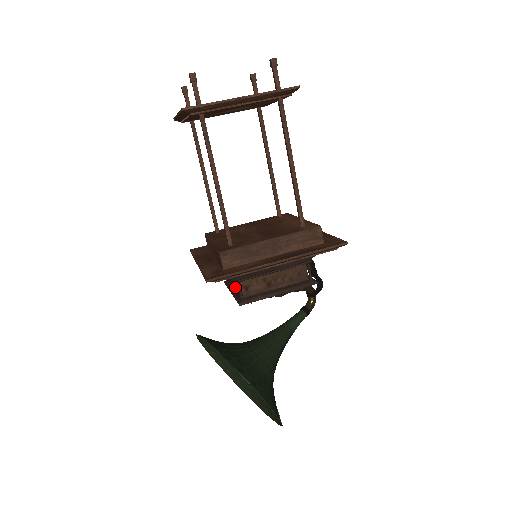
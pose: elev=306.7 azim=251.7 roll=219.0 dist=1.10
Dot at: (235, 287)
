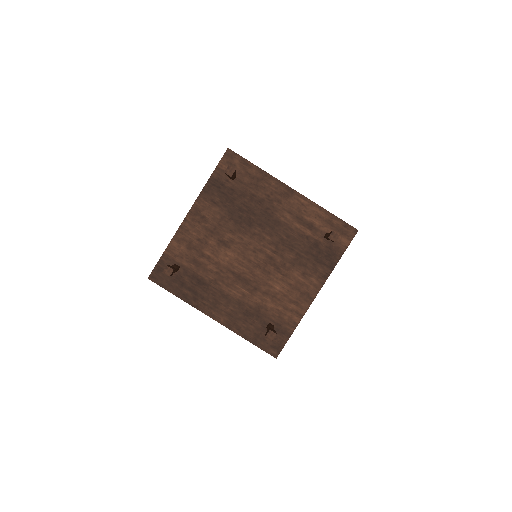
Dot at: occluded
